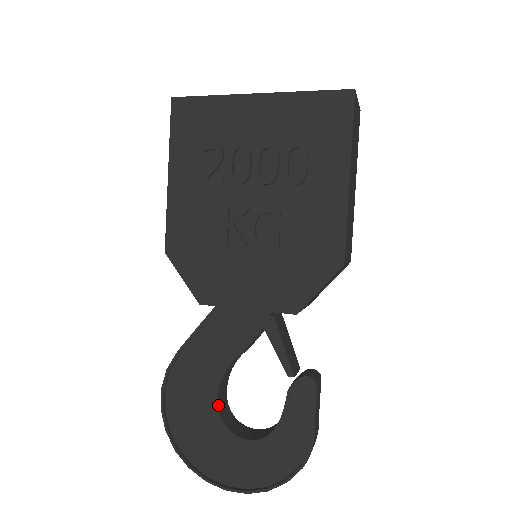
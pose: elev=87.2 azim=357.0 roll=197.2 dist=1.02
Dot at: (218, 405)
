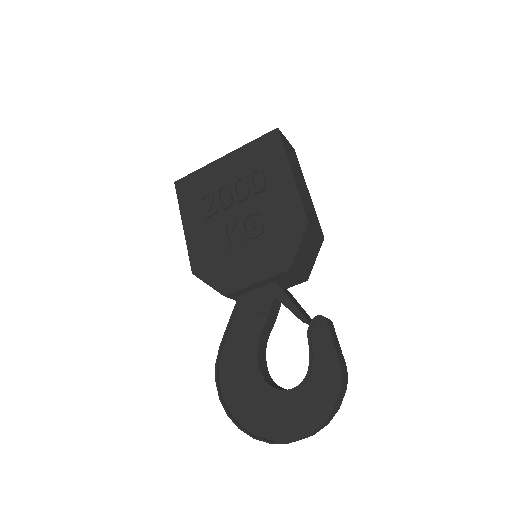
Dot at: (261, 373)
